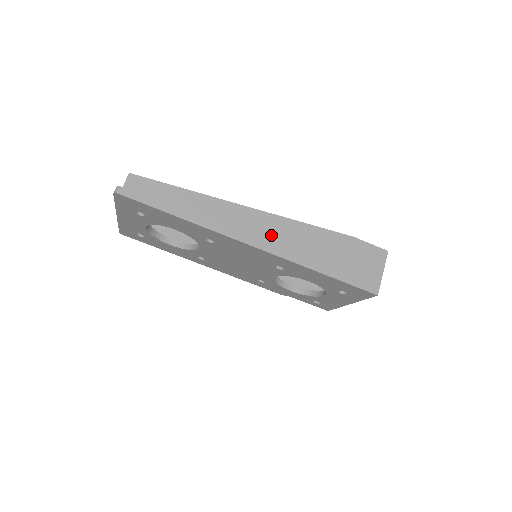
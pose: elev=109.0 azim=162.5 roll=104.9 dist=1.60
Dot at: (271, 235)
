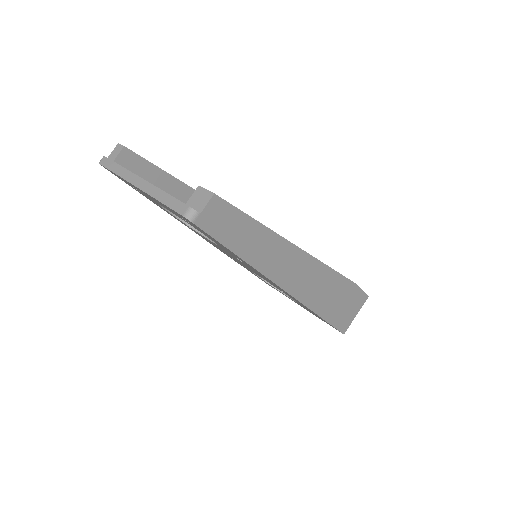
Dot at: (306, 282)
